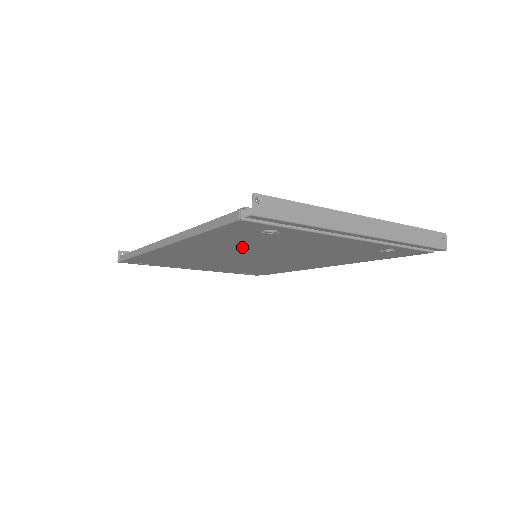
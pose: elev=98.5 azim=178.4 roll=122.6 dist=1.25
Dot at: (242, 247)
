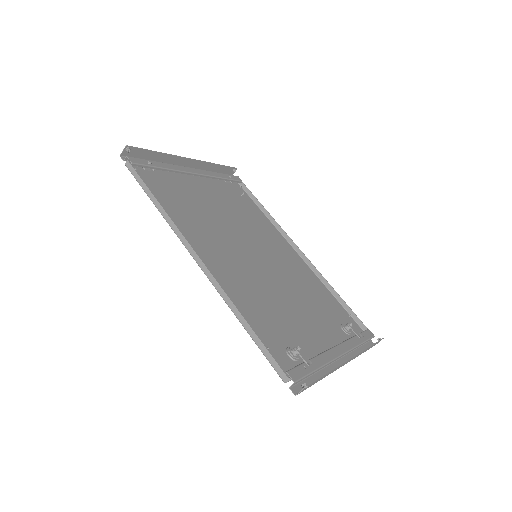
Dot at: (257, 292)
